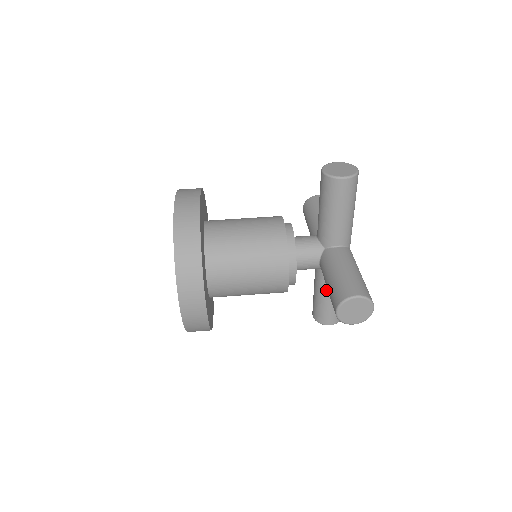
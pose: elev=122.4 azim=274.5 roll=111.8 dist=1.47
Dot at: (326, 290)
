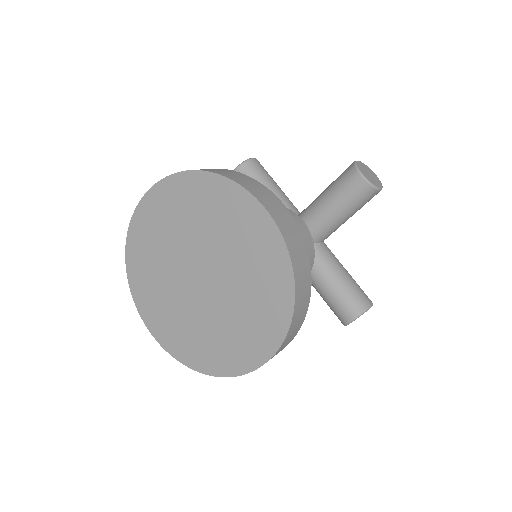
Dot at: (332, 264)
